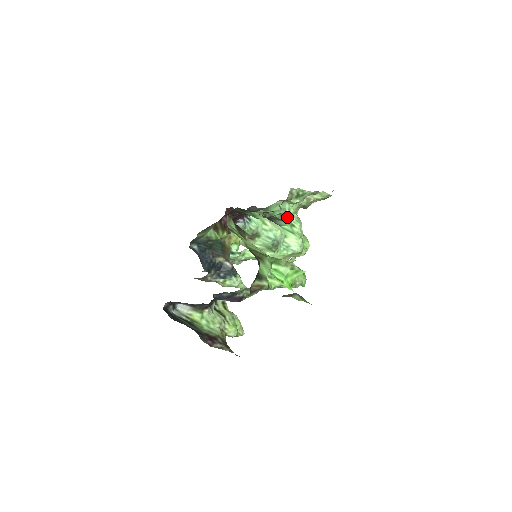
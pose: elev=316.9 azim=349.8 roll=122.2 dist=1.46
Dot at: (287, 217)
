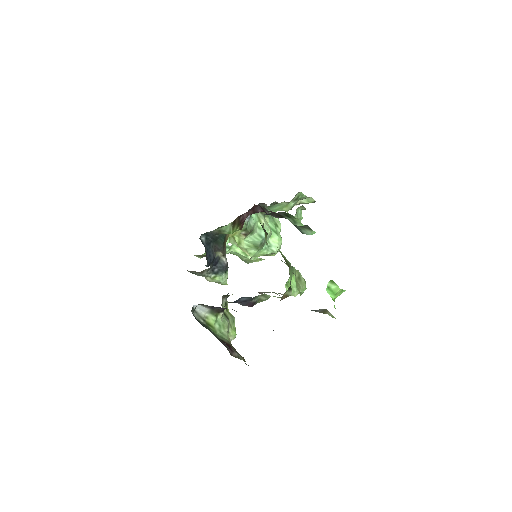
Dot at: occluded
